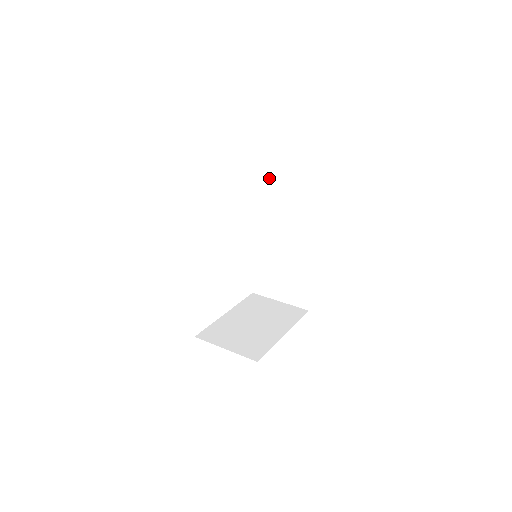
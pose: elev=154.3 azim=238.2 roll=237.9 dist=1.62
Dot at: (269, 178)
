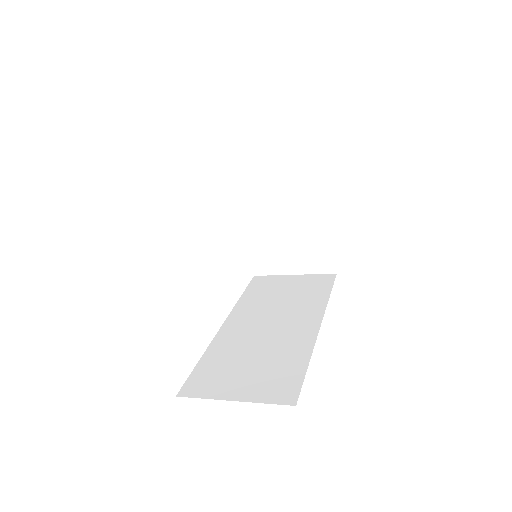
Dot at: (269, 283)
